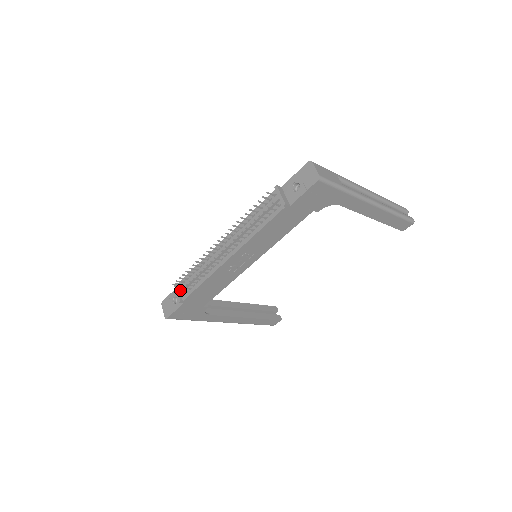
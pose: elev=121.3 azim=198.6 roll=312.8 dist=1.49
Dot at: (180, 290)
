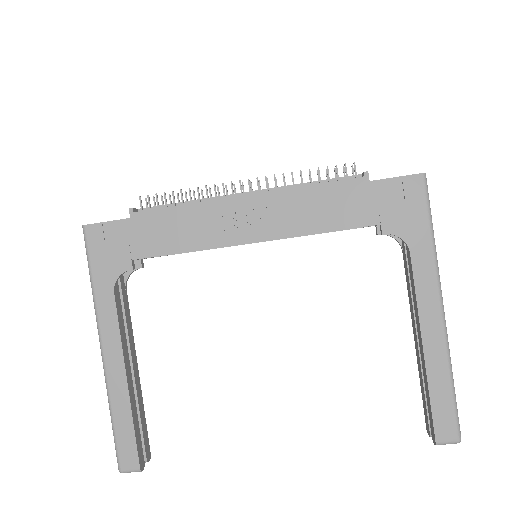
Dot at: occluded
